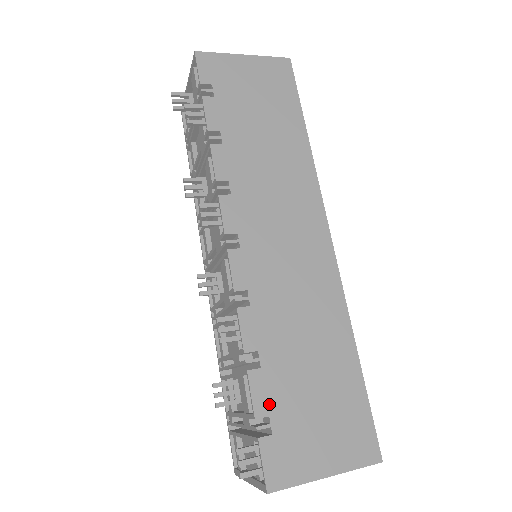
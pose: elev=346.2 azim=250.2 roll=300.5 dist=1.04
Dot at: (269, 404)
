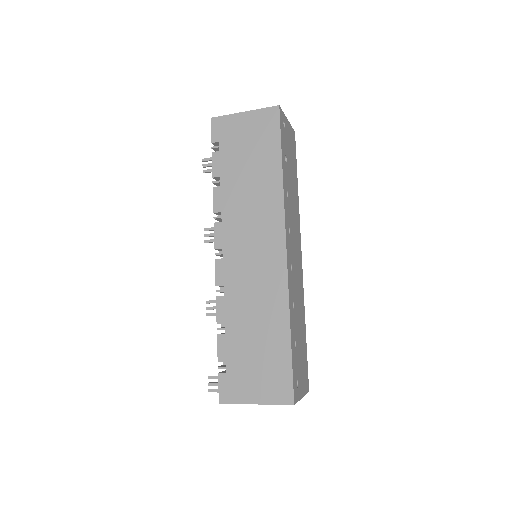
Dot at: (227, 355)
